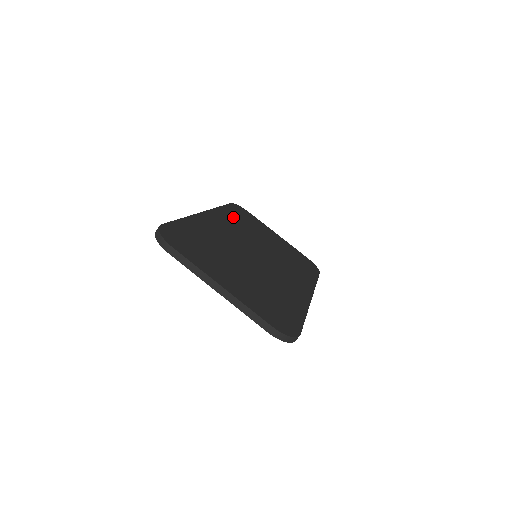
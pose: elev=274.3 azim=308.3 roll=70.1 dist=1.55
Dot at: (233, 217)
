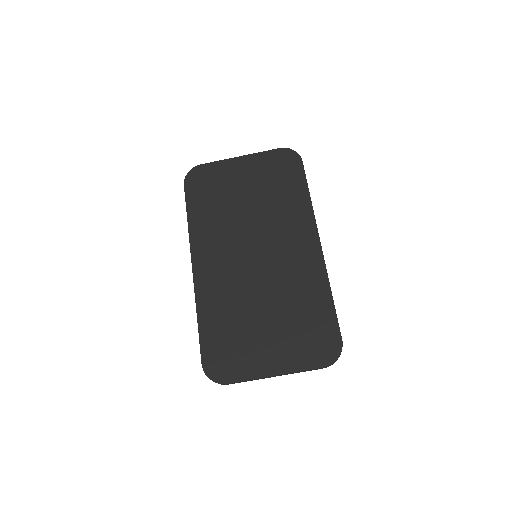
Dot at: (204, 218)
